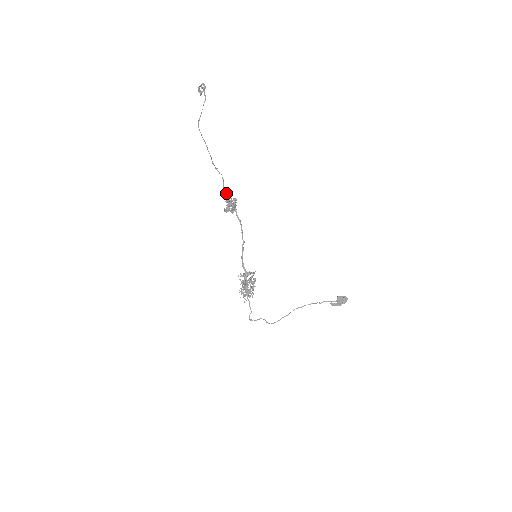
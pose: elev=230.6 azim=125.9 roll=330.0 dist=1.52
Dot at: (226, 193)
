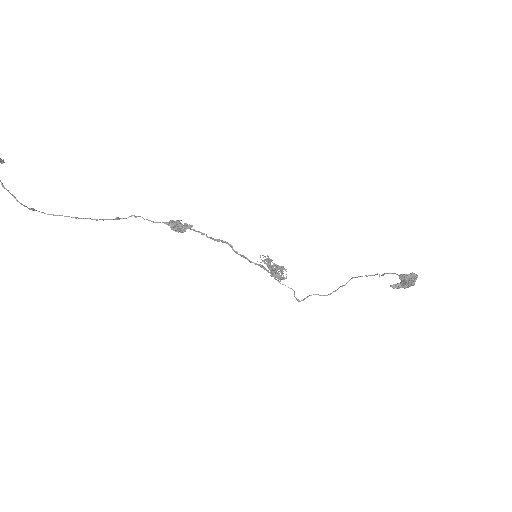
Dot at: (159, 222)
